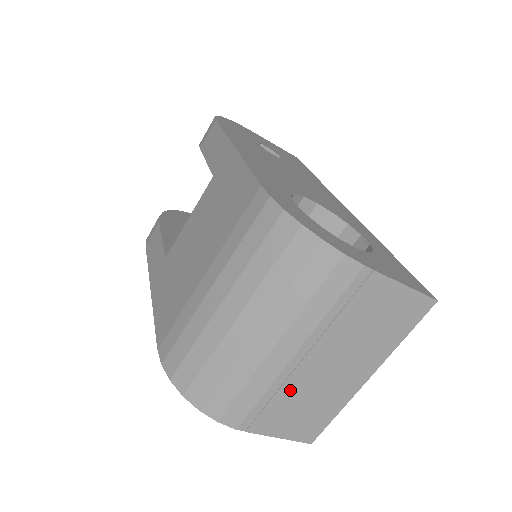
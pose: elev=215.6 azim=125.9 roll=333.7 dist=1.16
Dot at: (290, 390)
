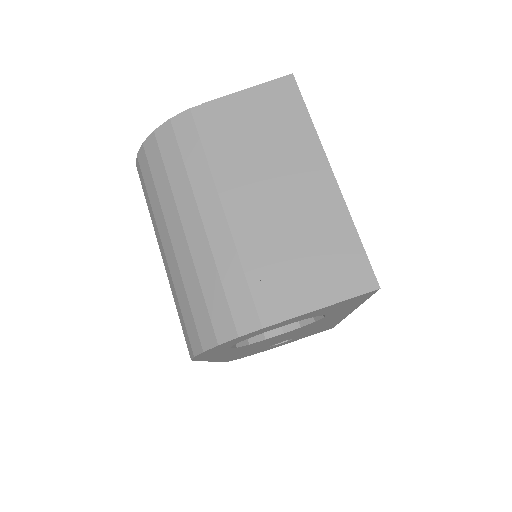
Dot at: (264, 245)
